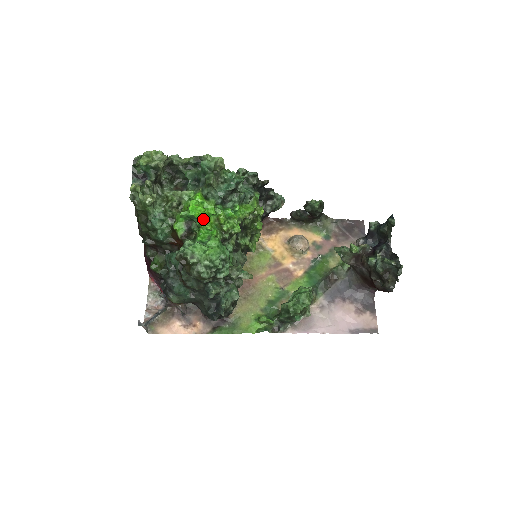
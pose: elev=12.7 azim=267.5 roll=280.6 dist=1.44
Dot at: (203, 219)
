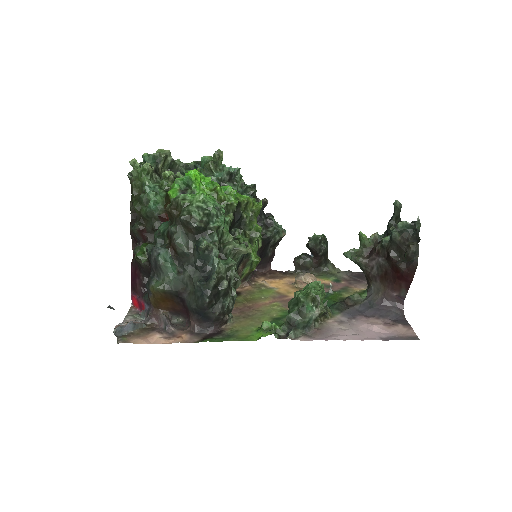
Dot at: (199, 184)
